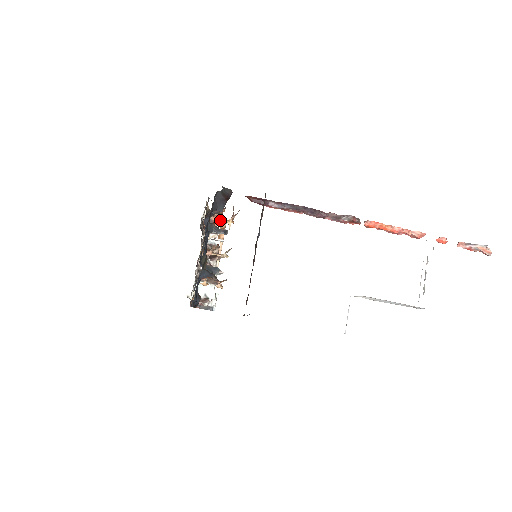
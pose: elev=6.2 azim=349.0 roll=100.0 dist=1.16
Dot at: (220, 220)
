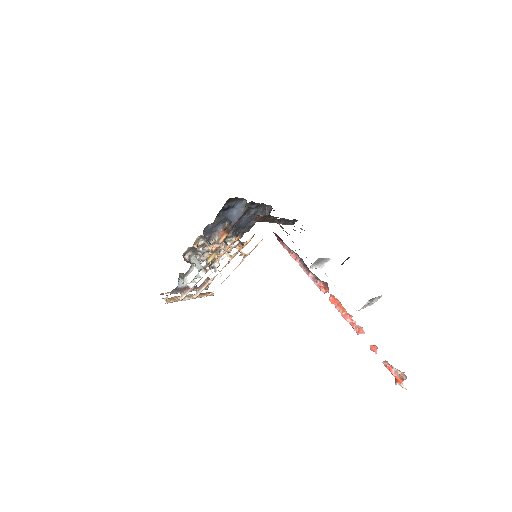
Dot at: (239, 248)
